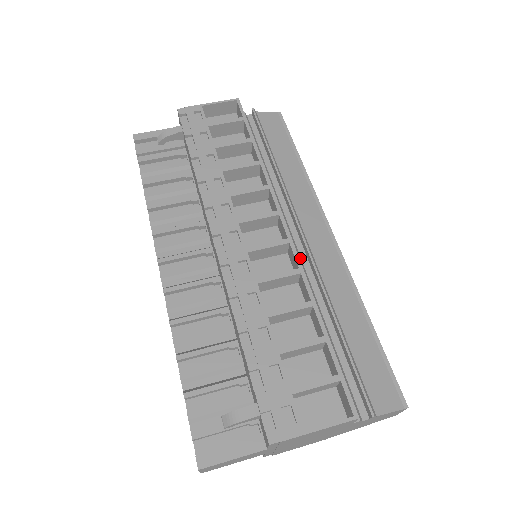
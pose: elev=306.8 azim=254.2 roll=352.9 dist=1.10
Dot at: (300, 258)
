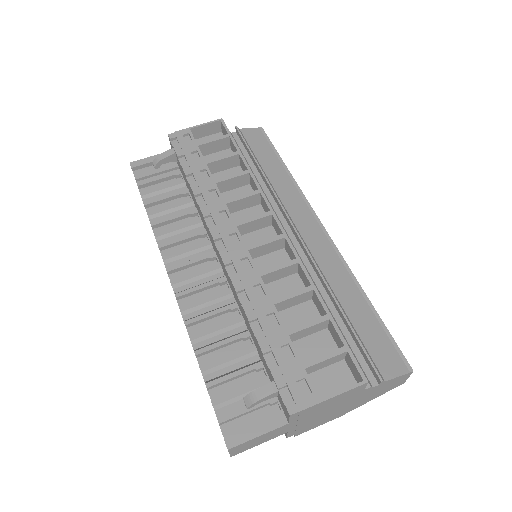
Dot at: (296, 251)
